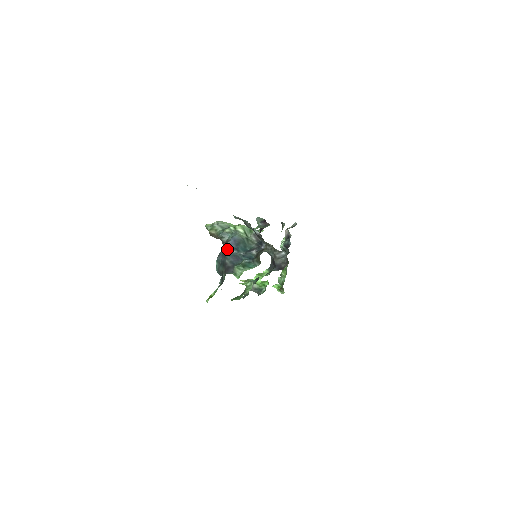
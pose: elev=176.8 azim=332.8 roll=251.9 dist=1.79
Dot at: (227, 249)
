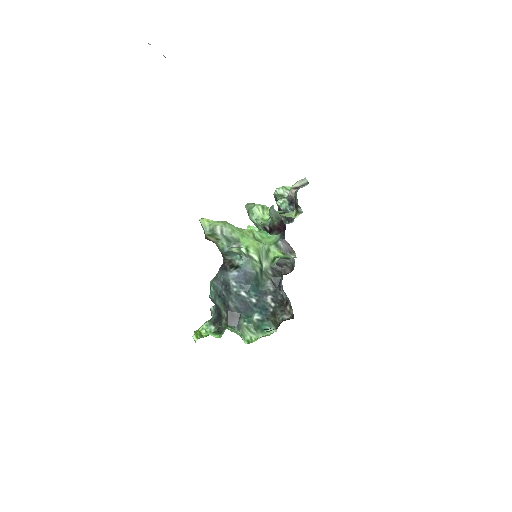
Dot at: (233, 286)
